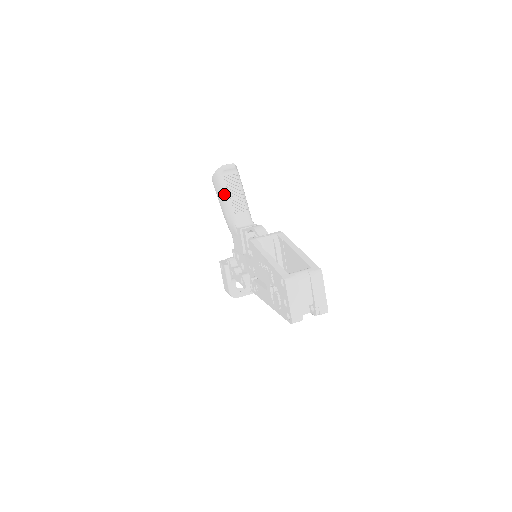
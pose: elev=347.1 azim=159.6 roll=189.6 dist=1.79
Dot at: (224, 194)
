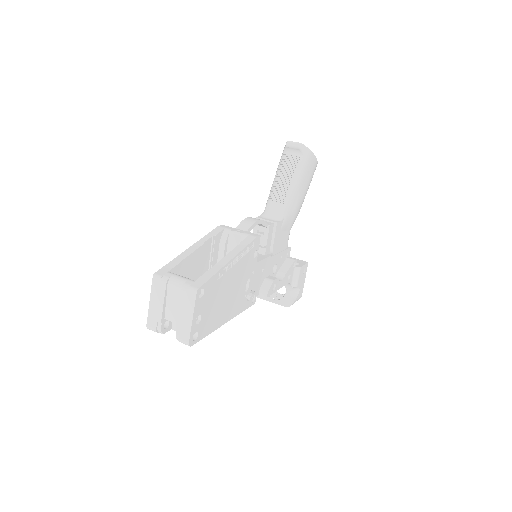
Dot at: occluded
